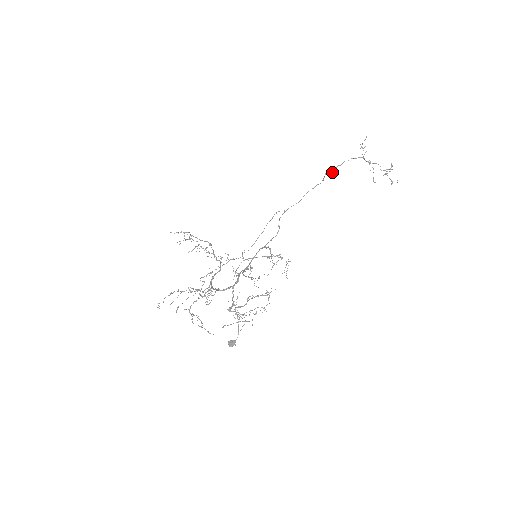
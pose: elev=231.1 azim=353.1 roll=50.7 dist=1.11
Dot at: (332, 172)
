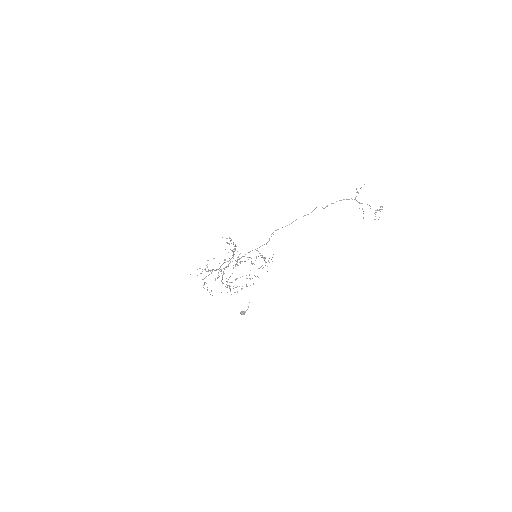
Dot at: (325, 207)
